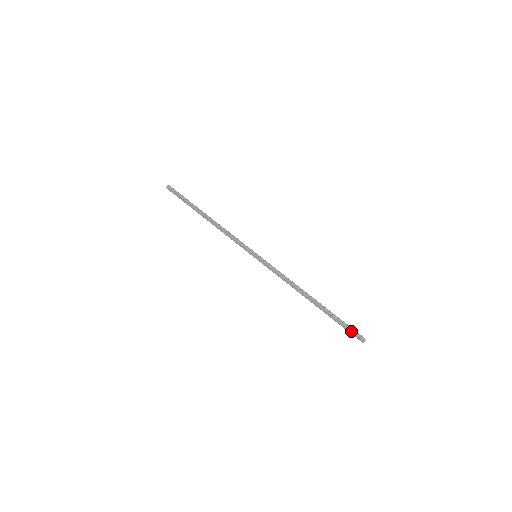
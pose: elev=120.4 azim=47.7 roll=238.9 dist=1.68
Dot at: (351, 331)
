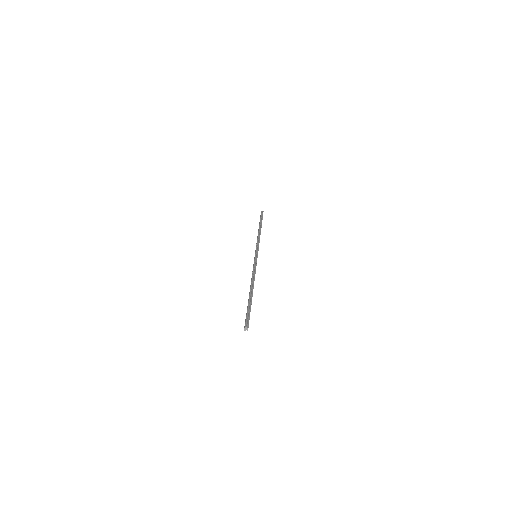
Dot at: (246, 318)
